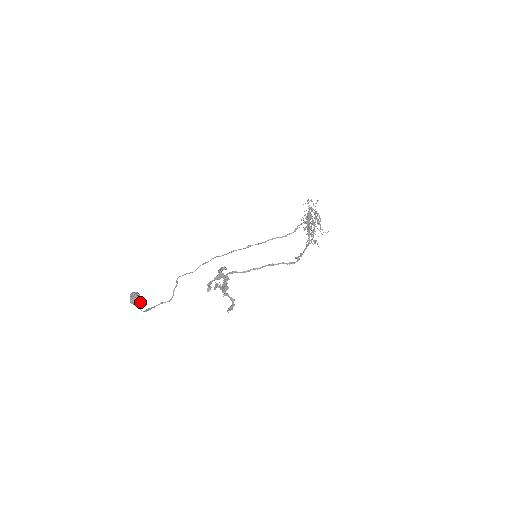
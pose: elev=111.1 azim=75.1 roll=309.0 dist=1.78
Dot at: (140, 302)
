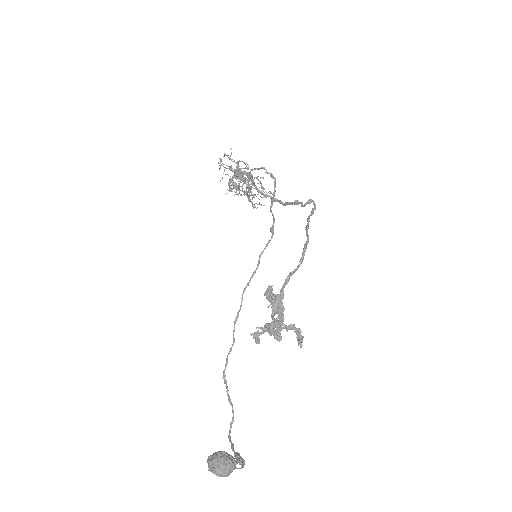
Dot at: (233, 459)
